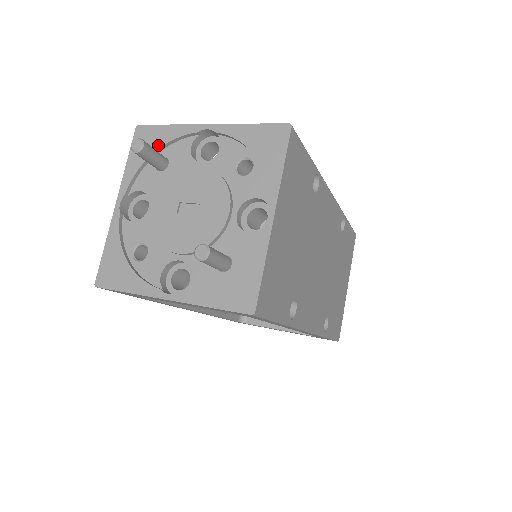
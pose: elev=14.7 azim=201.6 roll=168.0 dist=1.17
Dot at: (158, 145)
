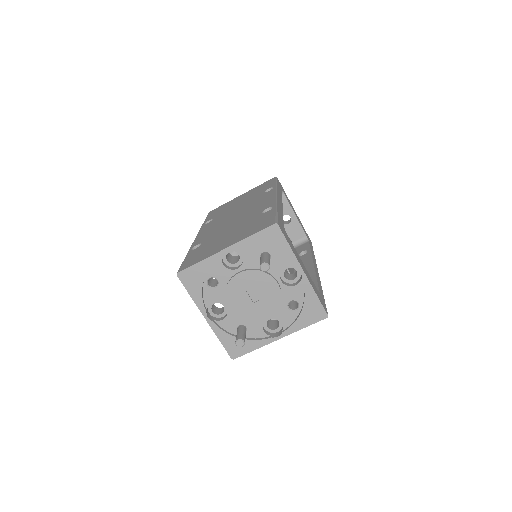
Dot at: (274, 249)
